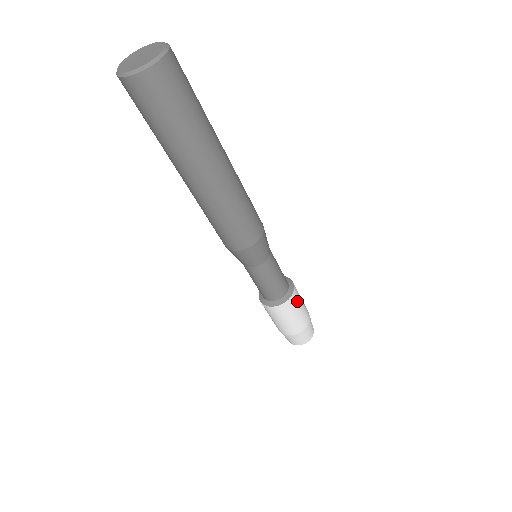
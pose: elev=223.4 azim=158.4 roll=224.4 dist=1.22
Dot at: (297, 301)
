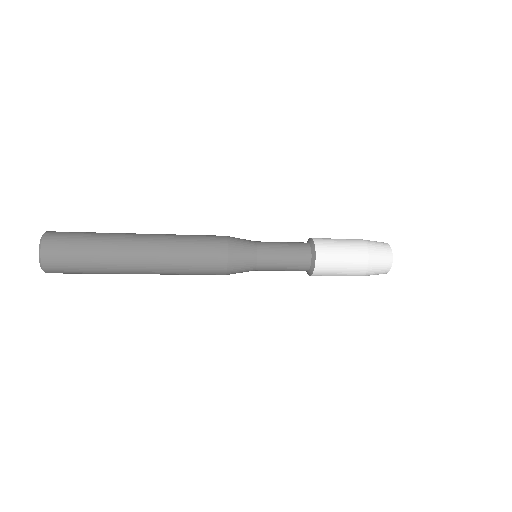
Dot at: (327, 272)
